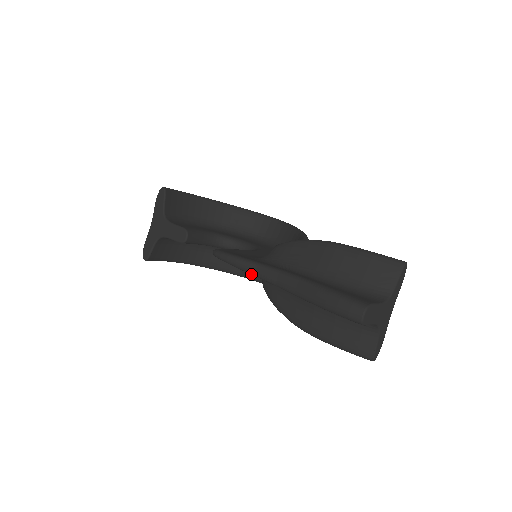
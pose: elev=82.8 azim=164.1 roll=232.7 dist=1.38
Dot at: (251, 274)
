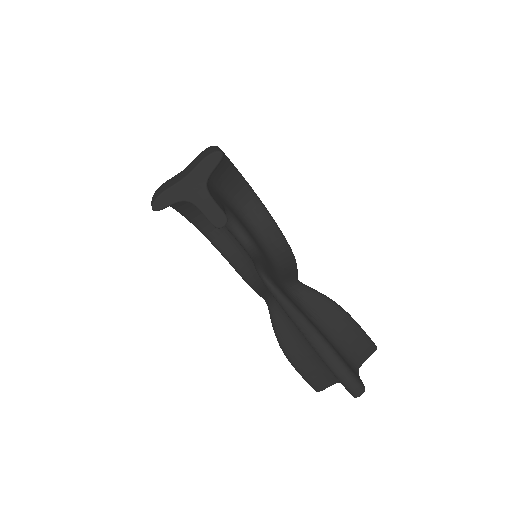
Dot at: (291, 318)
